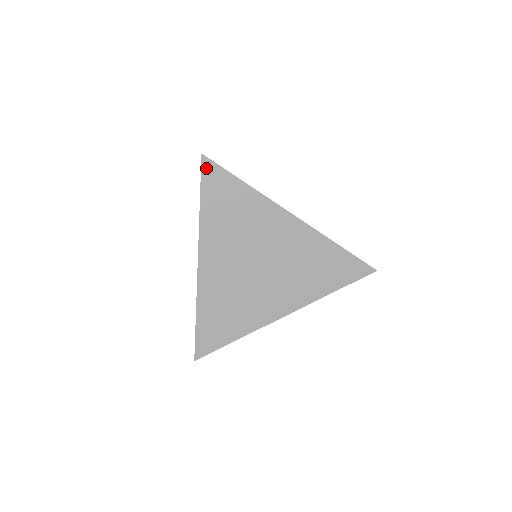
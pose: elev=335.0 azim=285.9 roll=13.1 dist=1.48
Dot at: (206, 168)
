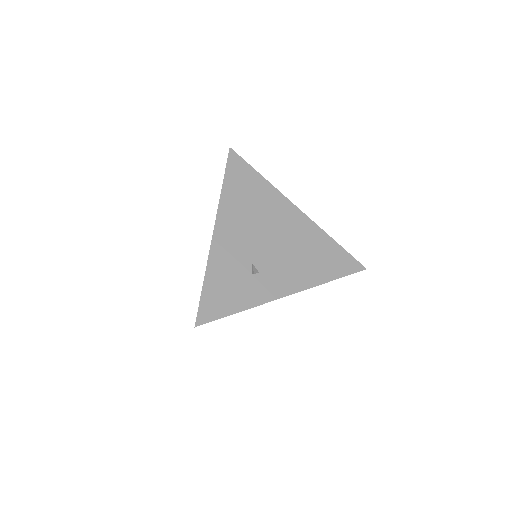
Dot at: occluded
